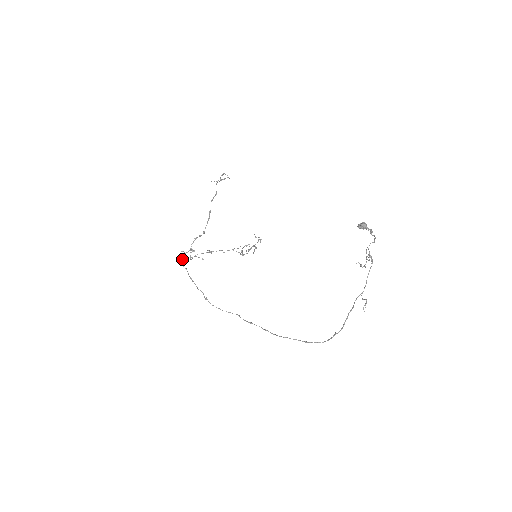
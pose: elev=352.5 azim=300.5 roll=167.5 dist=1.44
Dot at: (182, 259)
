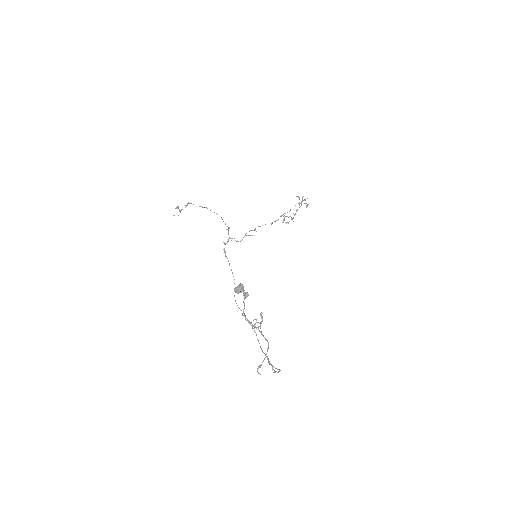
Dot at: (224, 250)
